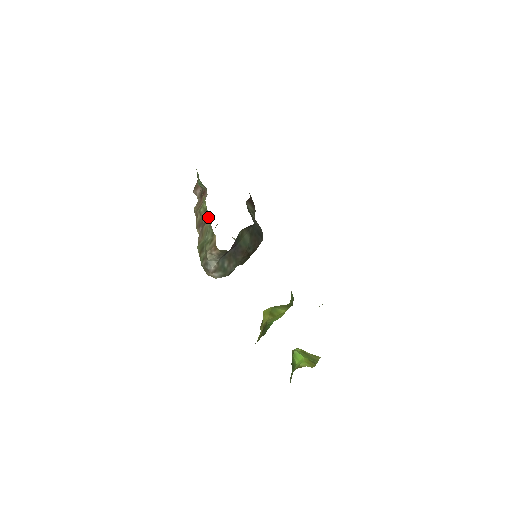
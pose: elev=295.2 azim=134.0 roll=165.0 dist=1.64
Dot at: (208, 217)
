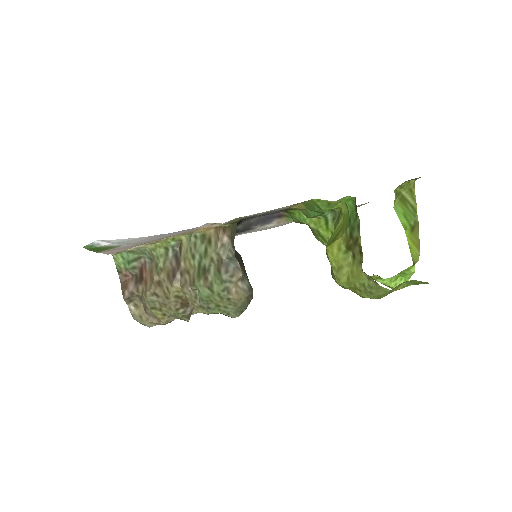
Dot at: (176, 254)
